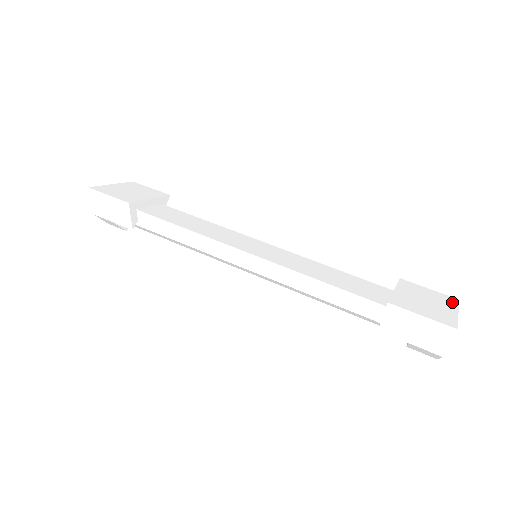
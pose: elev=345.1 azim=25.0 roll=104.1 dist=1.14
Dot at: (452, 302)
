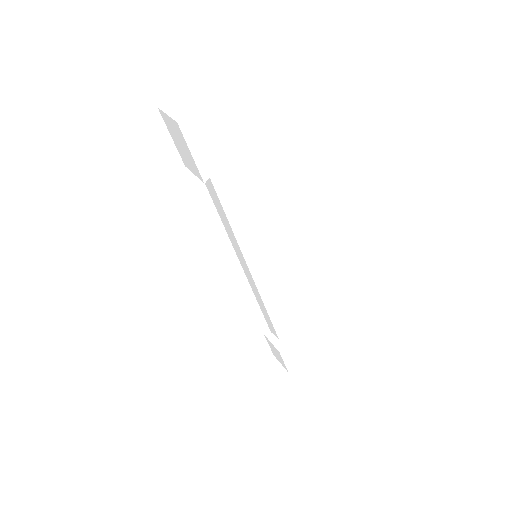
Dot at: (310, 336)
